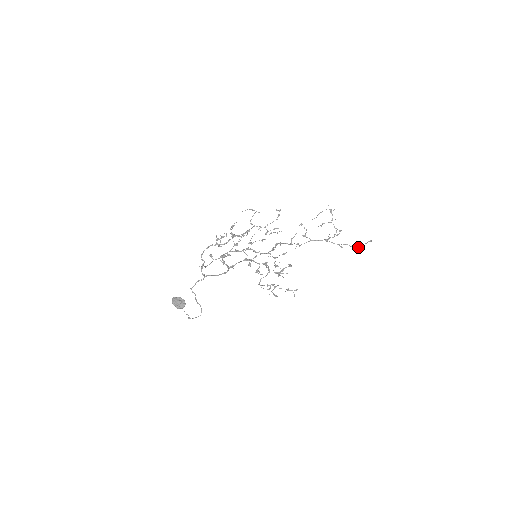
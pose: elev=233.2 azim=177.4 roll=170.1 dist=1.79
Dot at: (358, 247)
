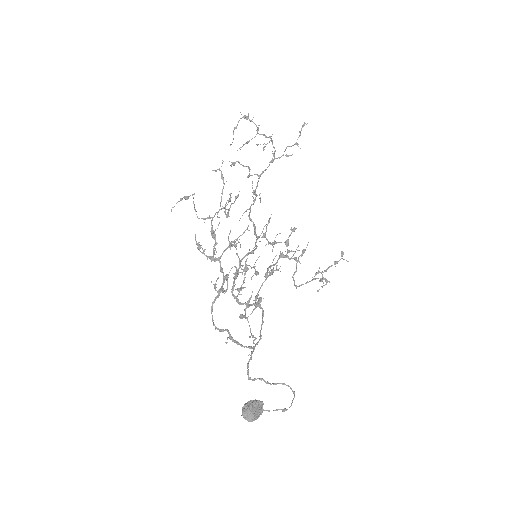
Dot at: occluded
